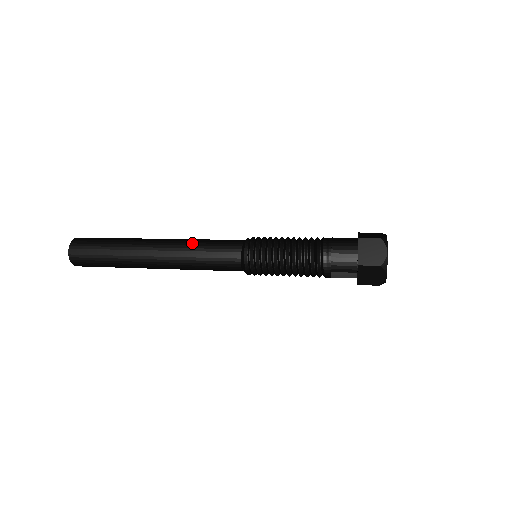
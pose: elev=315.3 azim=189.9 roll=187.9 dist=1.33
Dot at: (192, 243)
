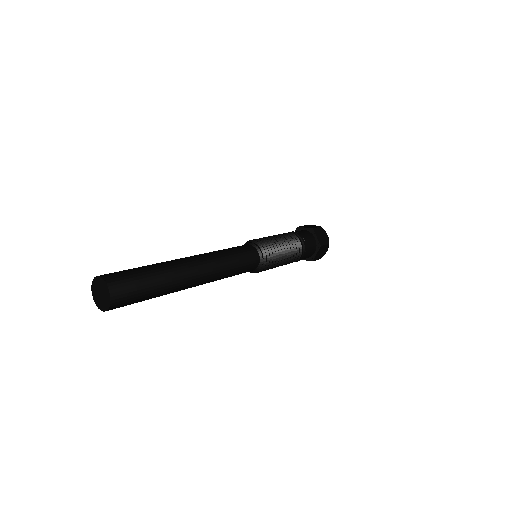
Dot at: (227, 268)
